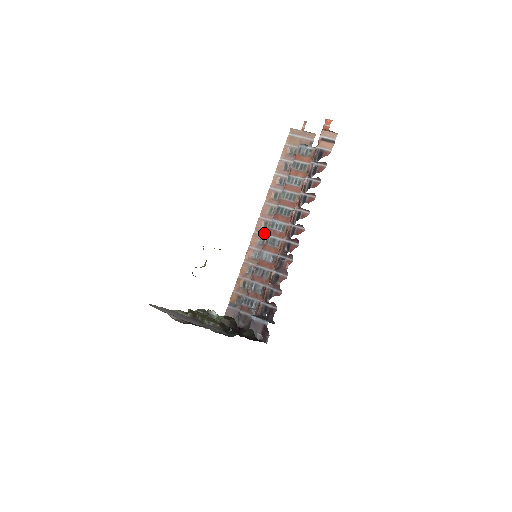
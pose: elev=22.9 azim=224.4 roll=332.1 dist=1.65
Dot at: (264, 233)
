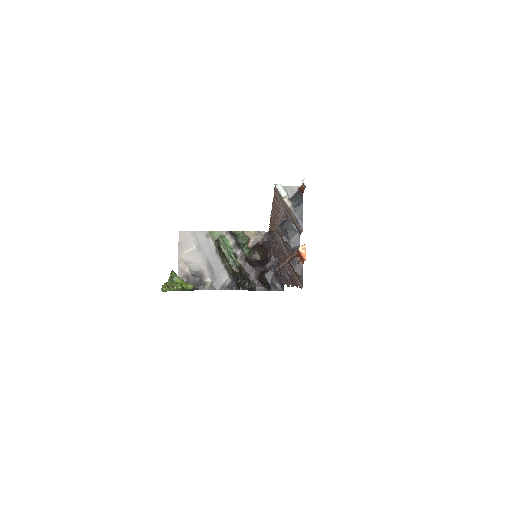
Dot at: occluded
